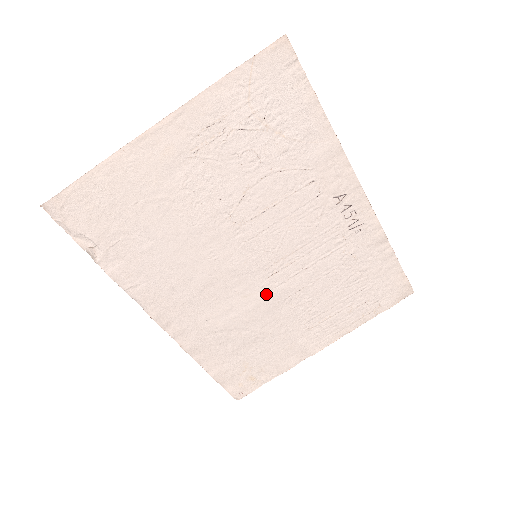
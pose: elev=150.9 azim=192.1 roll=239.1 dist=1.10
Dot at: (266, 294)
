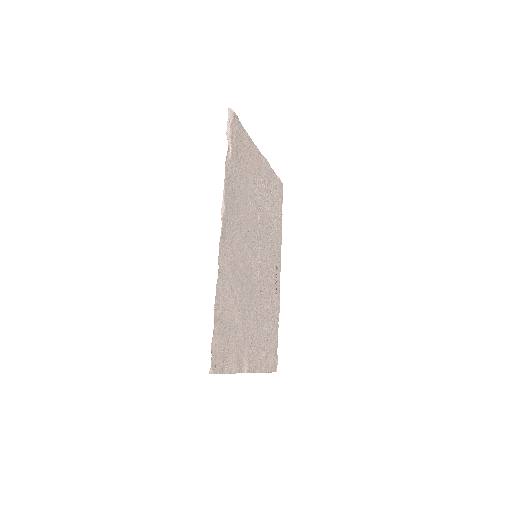
Dot at: (251, 287)
